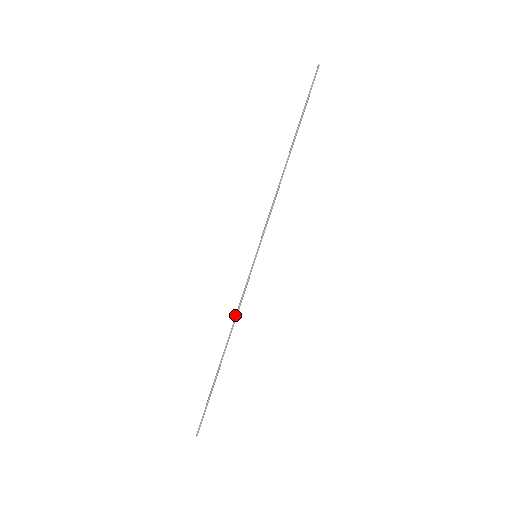
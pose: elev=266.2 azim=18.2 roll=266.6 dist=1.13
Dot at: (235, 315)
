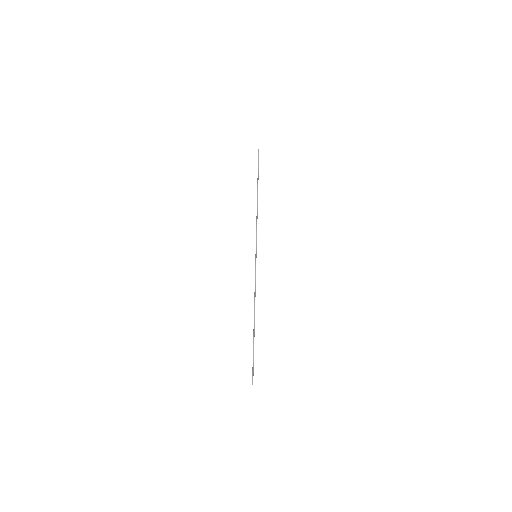
Dot at: (254, 295)
